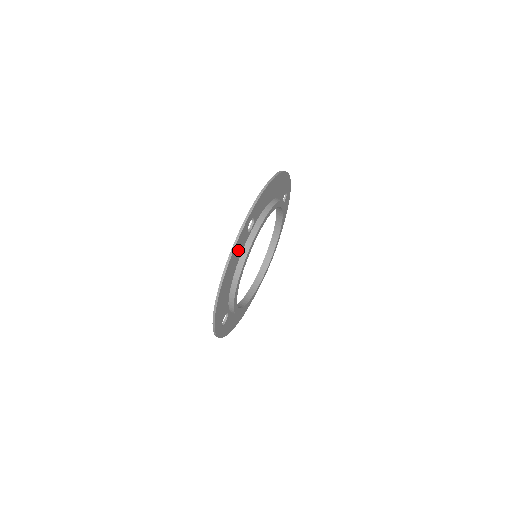
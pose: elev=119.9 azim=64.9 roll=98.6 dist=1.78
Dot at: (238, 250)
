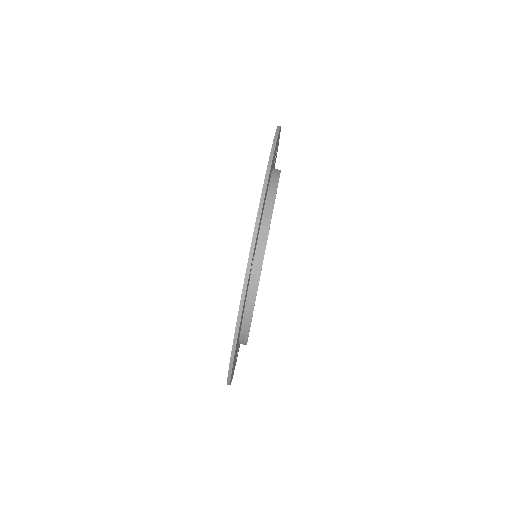
Dot at: occluded
